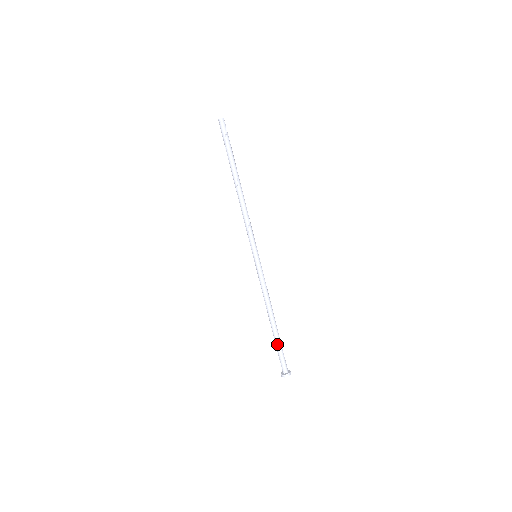
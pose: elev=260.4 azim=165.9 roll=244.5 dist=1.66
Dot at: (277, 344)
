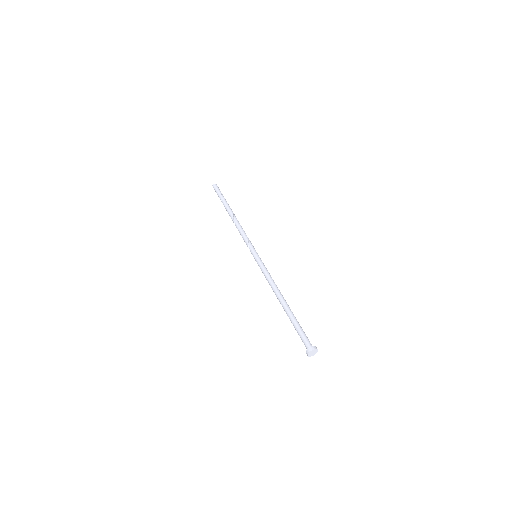
Dot at: (296, 320)
